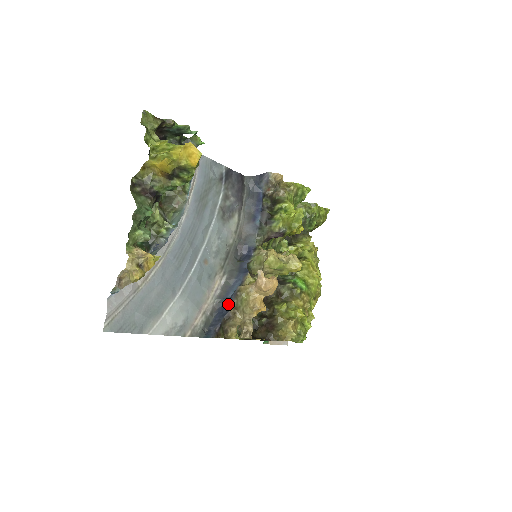
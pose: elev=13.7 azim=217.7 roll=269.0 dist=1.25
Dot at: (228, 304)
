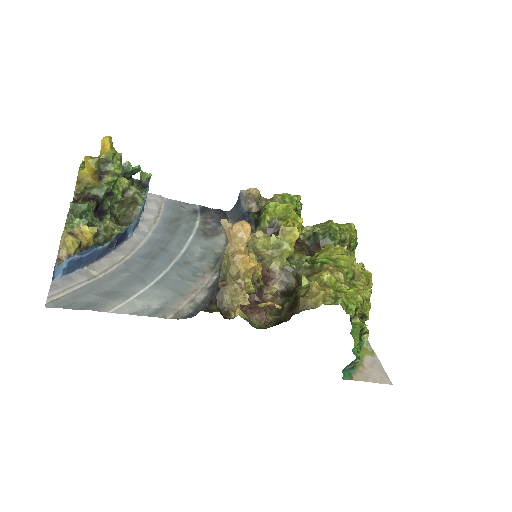
Dot at: occluded
